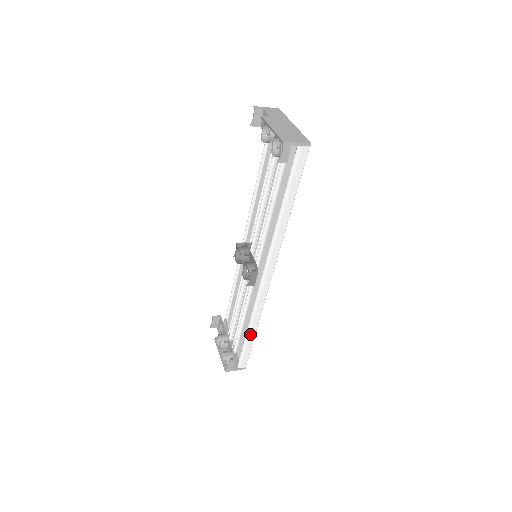
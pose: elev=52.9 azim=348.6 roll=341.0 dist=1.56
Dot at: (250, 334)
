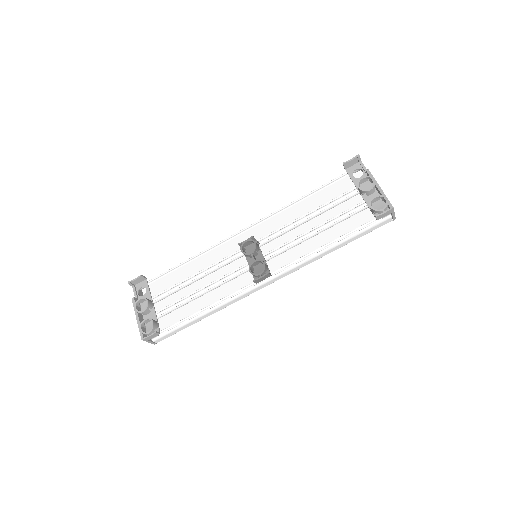
Dot at: (200, 318)
